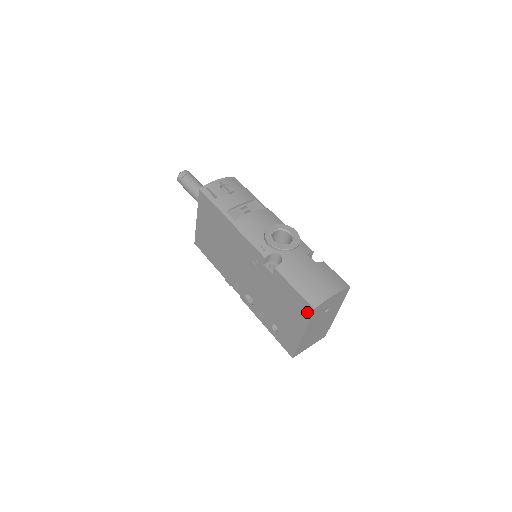
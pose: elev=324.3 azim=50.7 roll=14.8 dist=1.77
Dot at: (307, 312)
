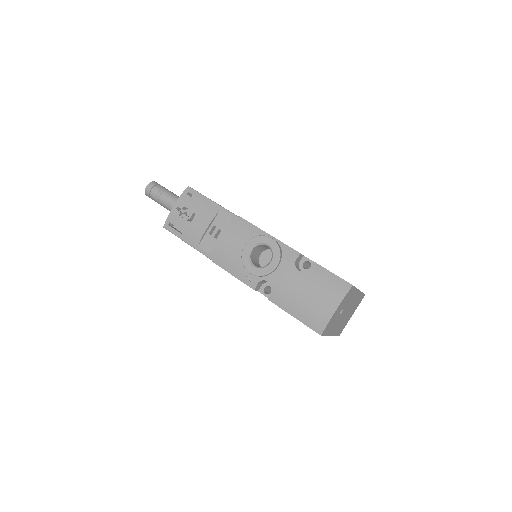
Dot at: occluded
